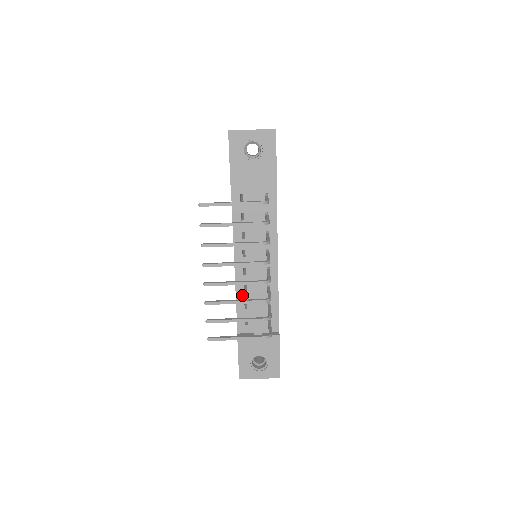
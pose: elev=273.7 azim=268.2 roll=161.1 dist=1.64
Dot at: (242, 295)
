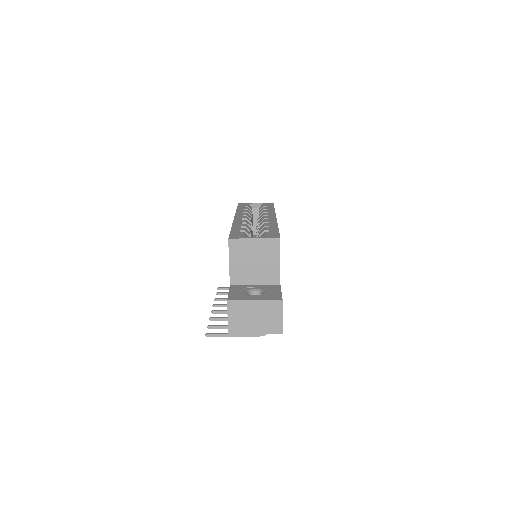
Dot at: occluded
